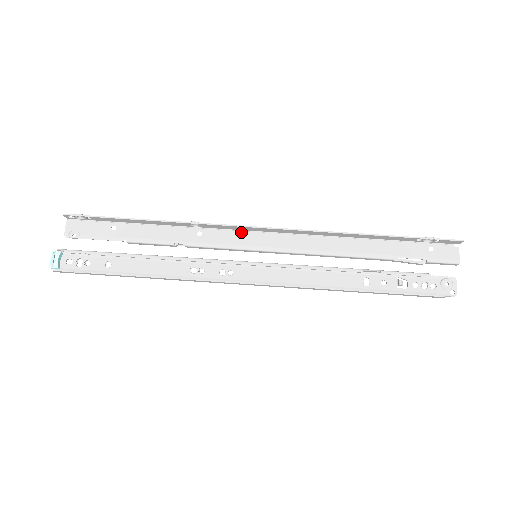
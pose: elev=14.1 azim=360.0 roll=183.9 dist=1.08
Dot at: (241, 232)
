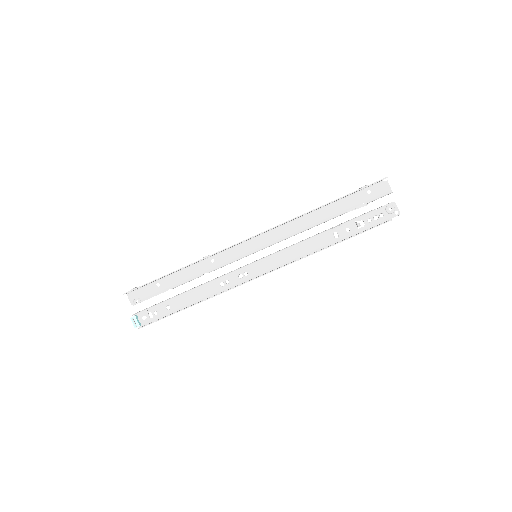
Dot at: (238, 246)
